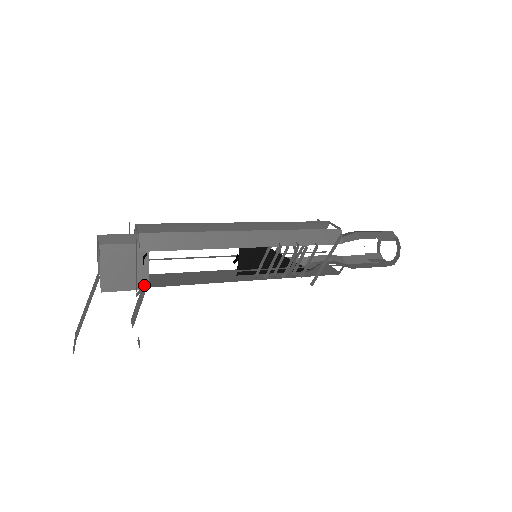
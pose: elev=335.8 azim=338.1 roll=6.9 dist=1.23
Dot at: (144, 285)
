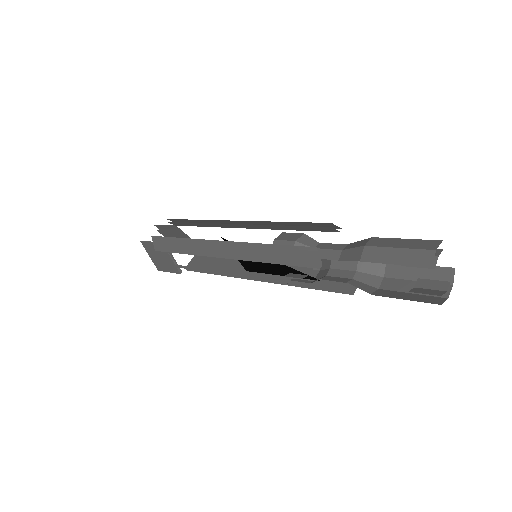
Dot at: (174, 272)
